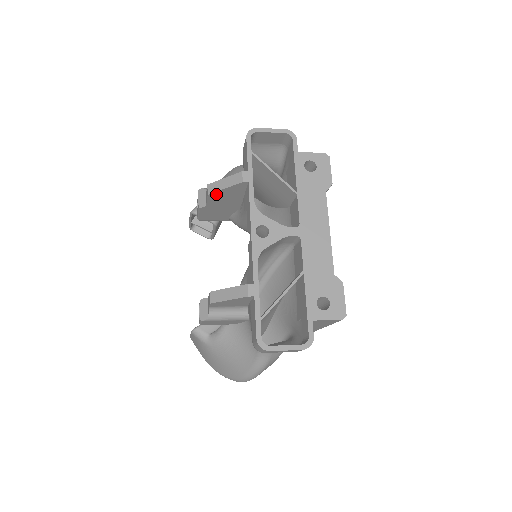
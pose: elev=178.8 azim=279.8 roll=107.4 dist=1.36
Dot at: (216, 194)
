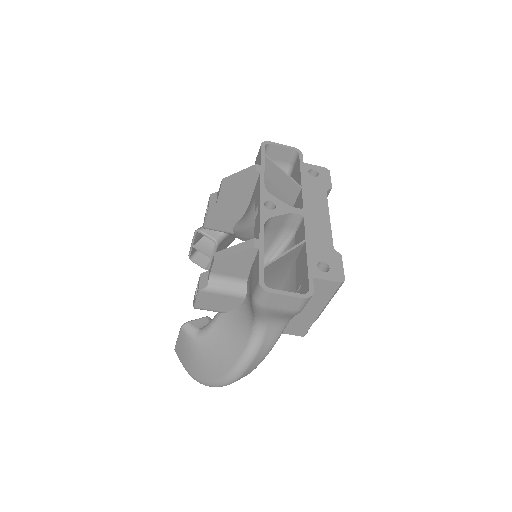
Dot at: (229, 186)
